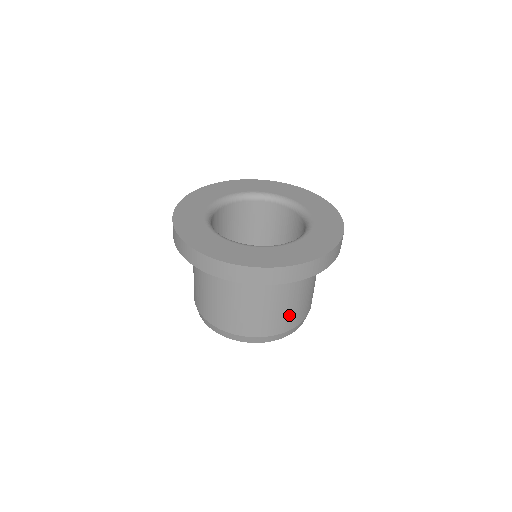
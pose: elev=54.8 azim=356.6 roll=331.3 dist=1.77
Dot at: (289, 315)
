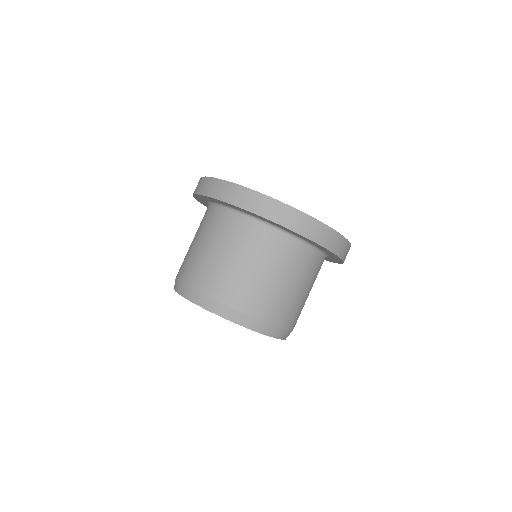
Dot at: (301, 310)
